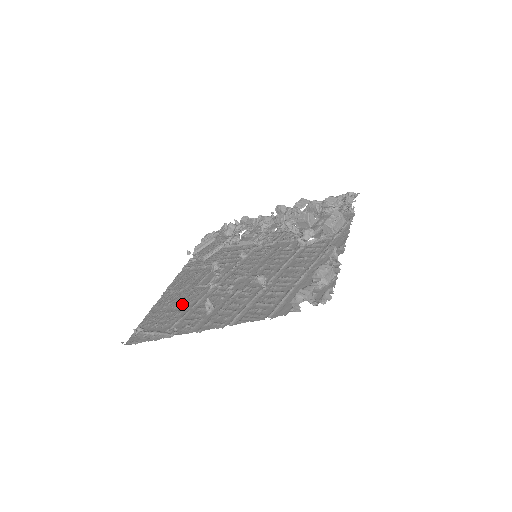
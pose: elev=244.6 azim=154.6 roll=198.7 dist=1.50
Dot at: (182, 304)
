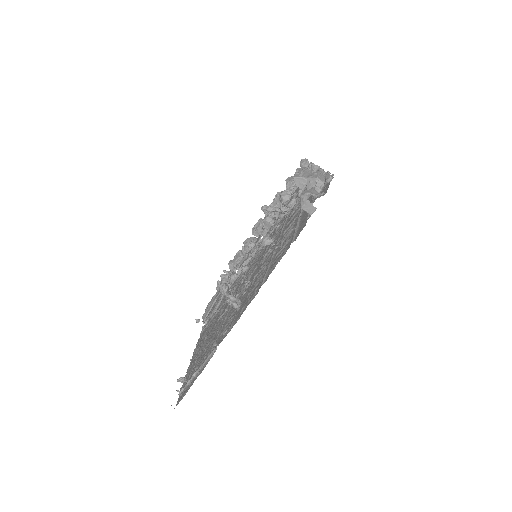
Dot at: (212, 337)
